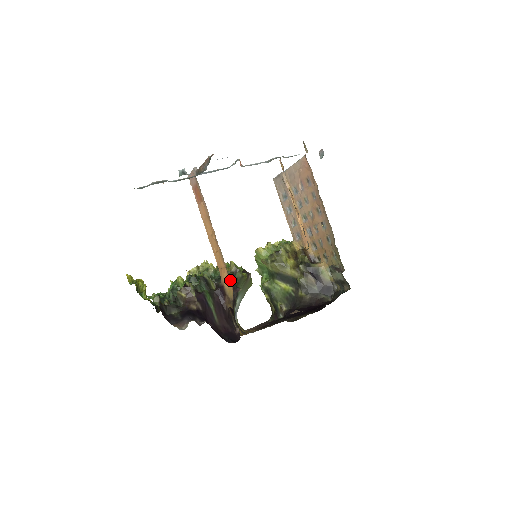
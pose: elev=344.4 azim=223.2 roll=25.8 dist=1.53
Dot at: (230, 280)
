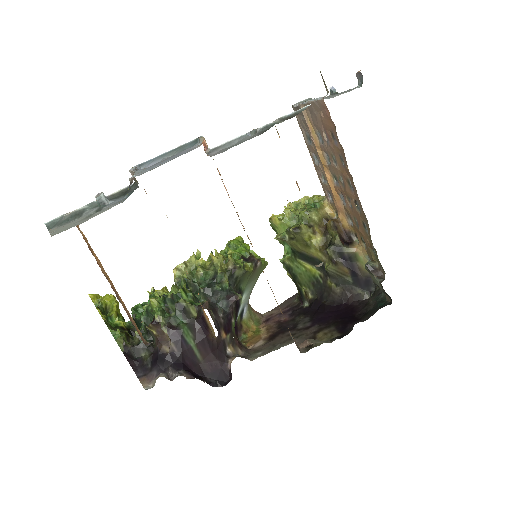
Dot at: (224, 286)
